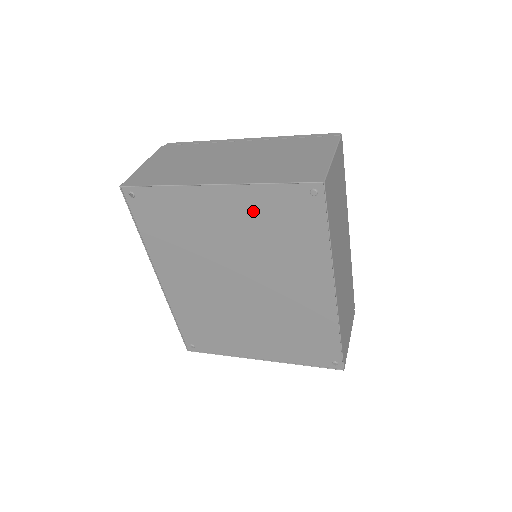
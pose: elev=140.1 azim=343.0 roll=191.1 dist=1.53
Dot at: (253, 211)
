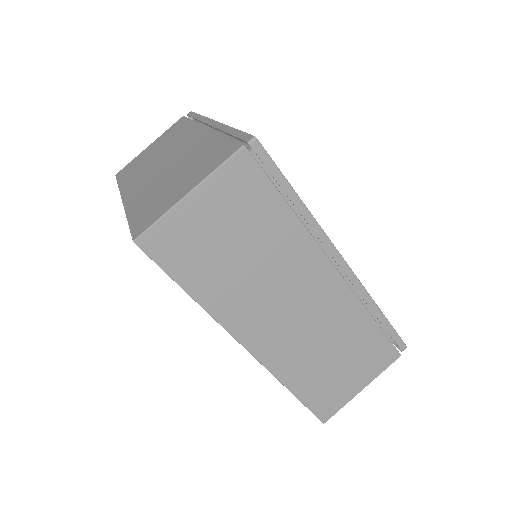
Dot at: occluded
